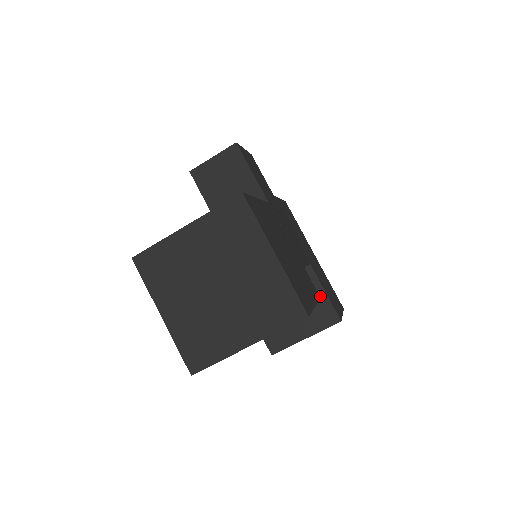
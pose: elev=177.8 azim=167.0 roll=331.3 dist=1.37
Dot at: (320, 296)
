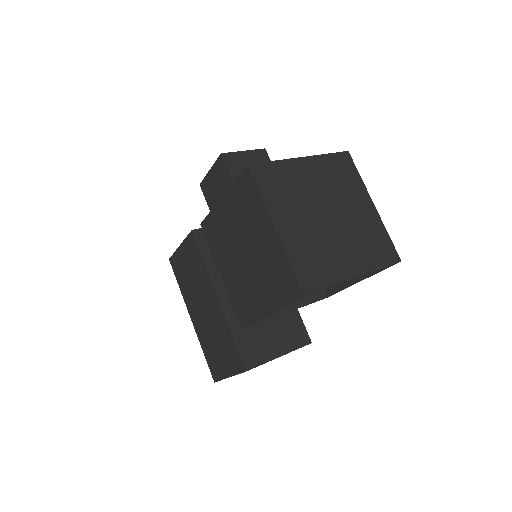
Dot at: (295, 316)
